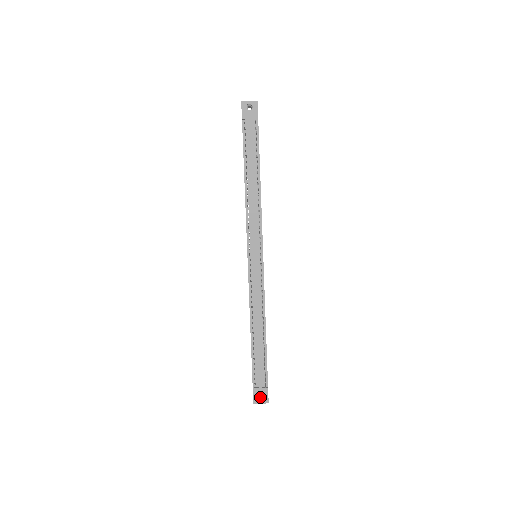
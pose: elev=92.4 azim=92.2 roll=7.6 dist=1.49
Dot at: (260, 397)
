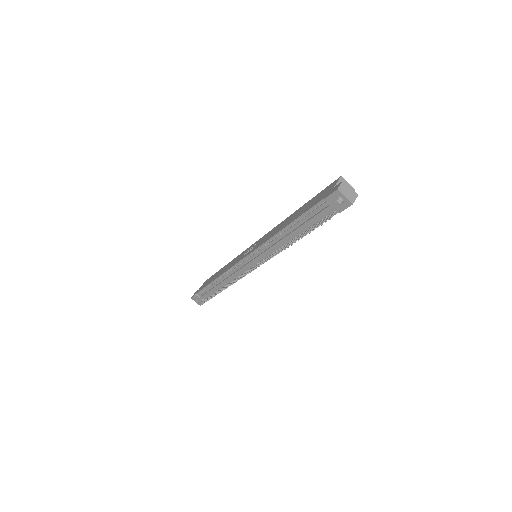
Dot at: occluded
